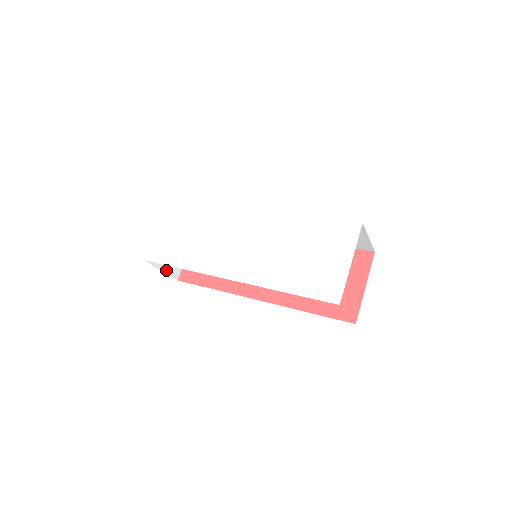
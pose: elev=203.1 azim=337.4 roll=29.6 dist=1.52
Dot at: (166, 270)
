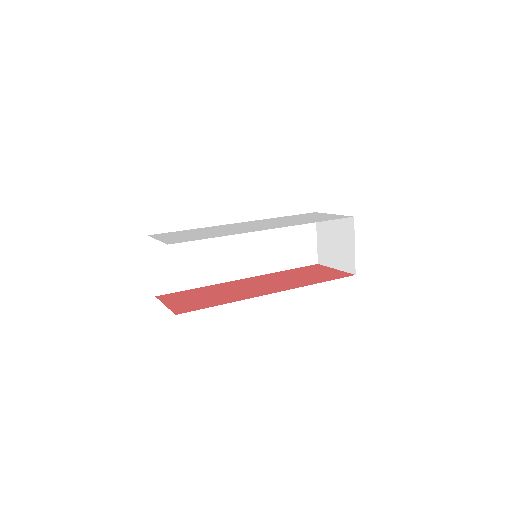
Dot at: occluded
